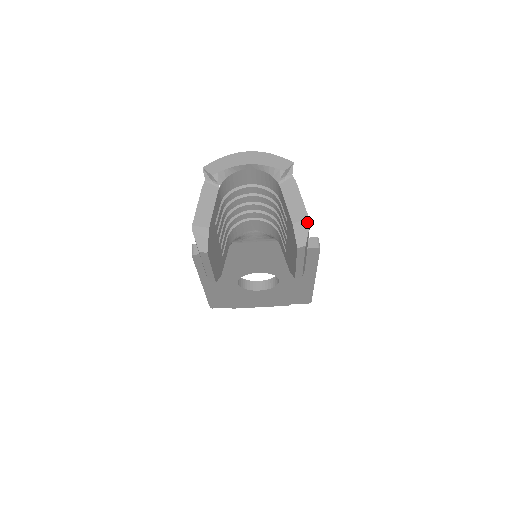
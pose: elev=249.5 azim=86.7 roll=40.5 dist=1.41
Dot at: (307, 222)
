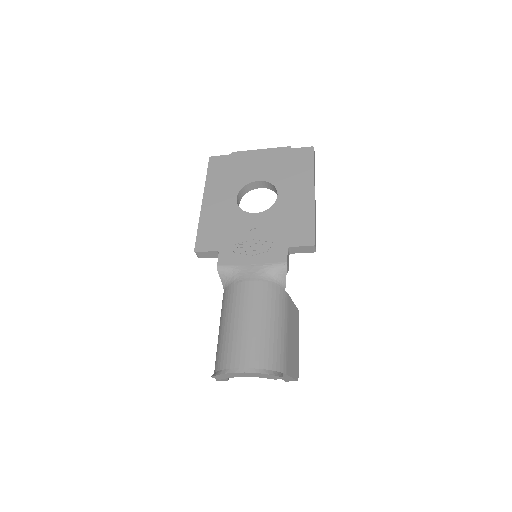
Dot at: (296, 380)
